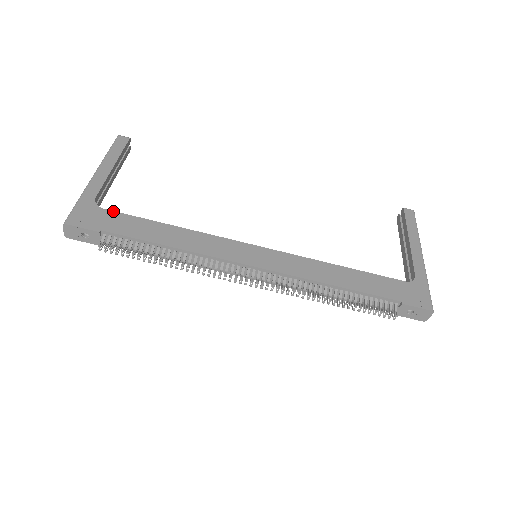
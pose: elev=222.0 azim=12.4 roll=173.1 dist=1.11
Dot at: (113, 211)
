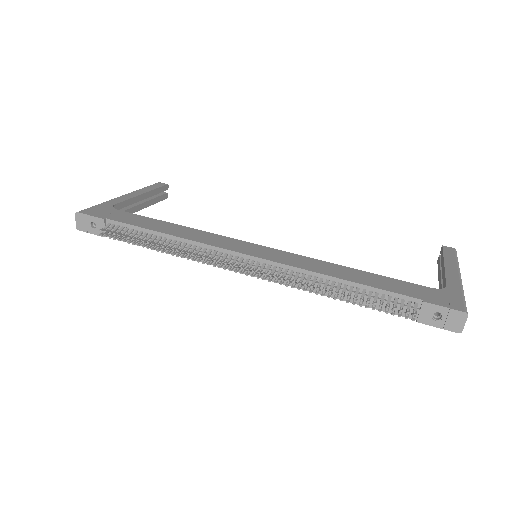
Dot at: occluded
